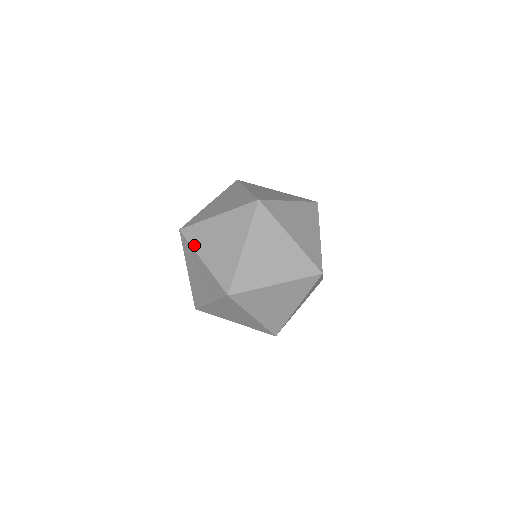
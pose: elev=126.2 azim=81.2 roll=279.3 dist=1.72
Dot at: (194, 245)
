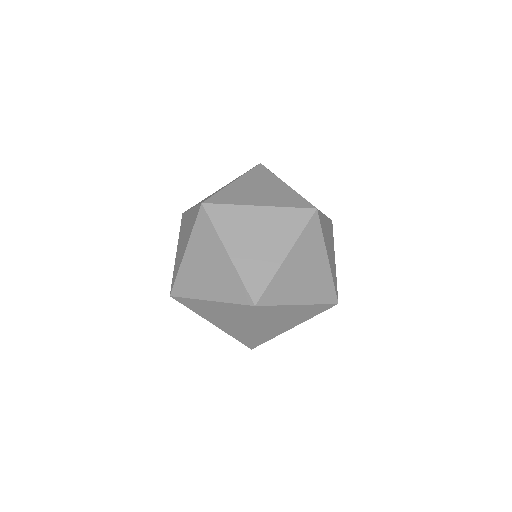
Dot at: (180, 234)
